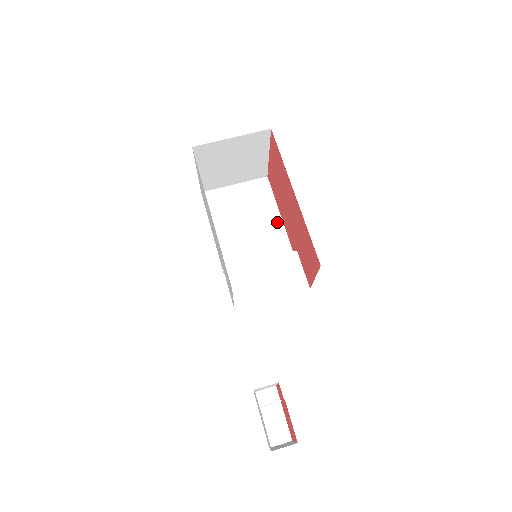
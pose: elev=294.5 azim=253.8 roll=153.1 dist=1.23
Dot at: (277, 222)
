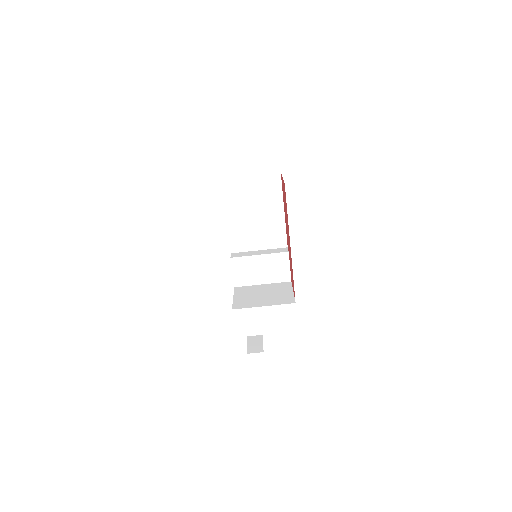
Dot at: (280, 216)
